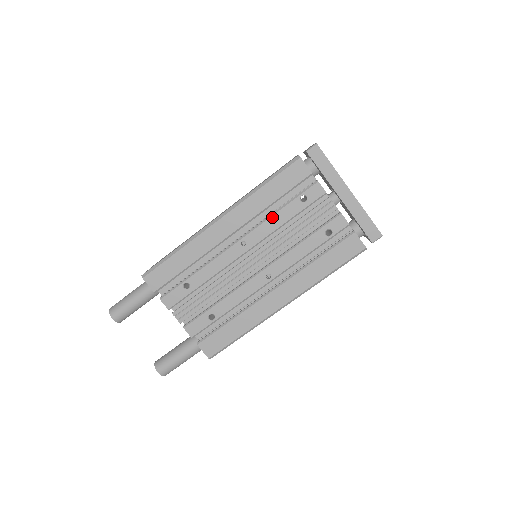
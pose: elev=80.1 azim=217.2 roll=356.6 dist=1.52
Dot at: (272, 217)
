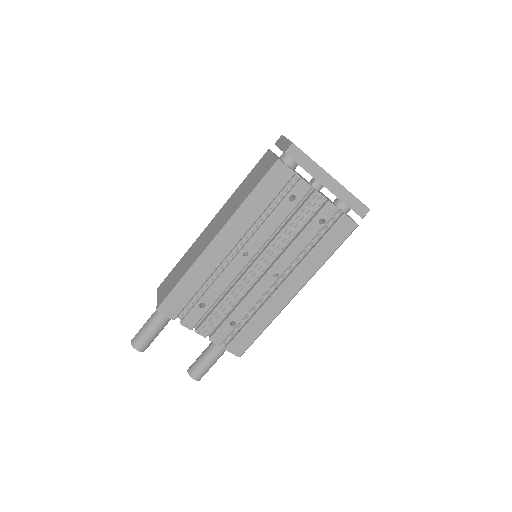
Dot at: (267, 223)
